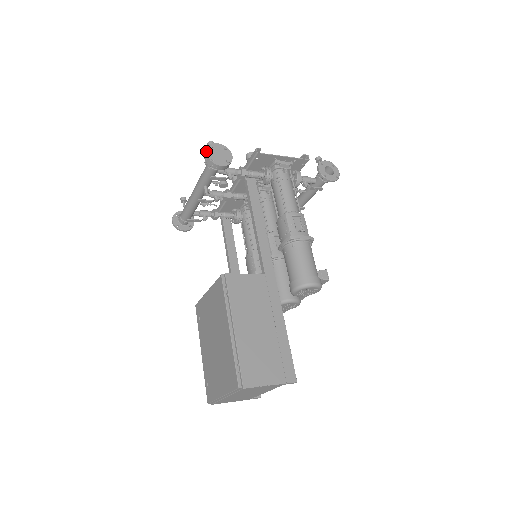
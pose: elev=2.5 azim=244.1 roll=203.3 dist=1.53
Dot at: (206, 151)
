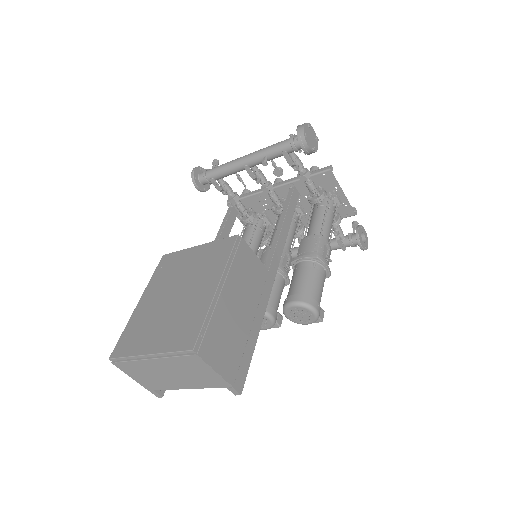
Dot at: (305, 124)
